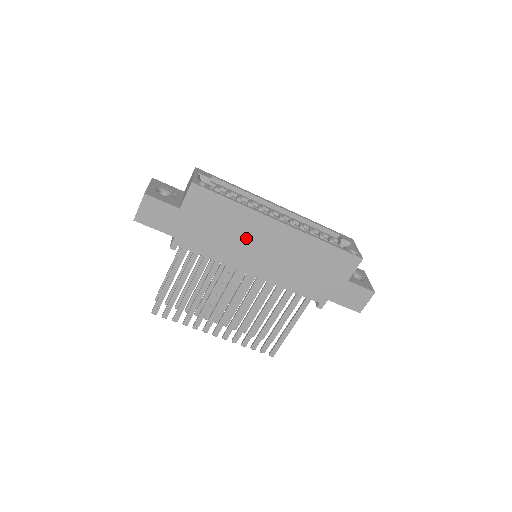
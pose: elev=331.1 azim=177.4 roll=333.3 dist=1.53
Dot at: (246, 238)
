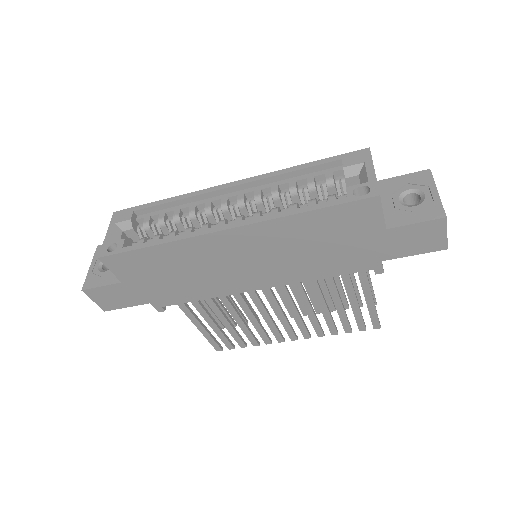
Dot at: (210, 265)
